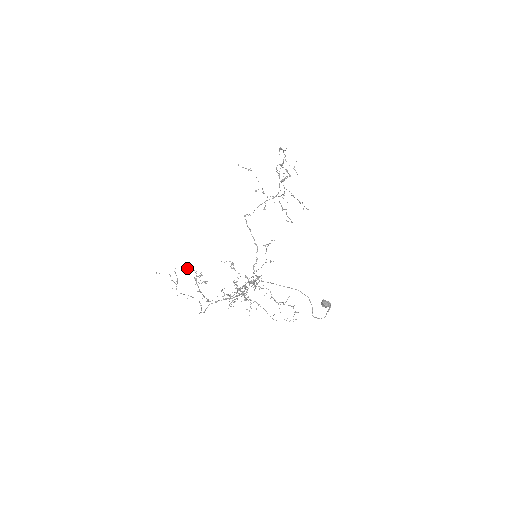
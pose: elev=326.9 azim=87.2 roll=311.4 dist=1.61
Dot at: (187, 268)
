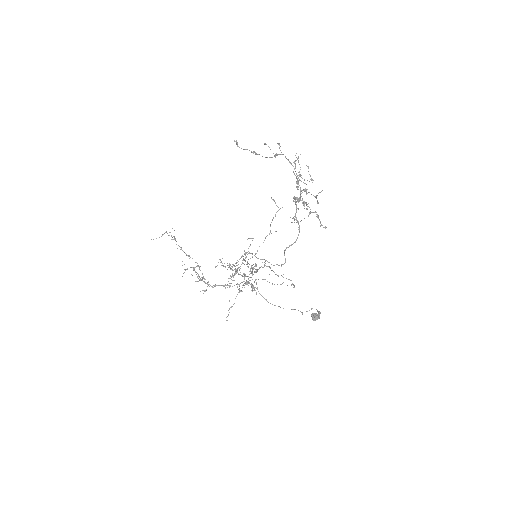
Dot at: occluded
